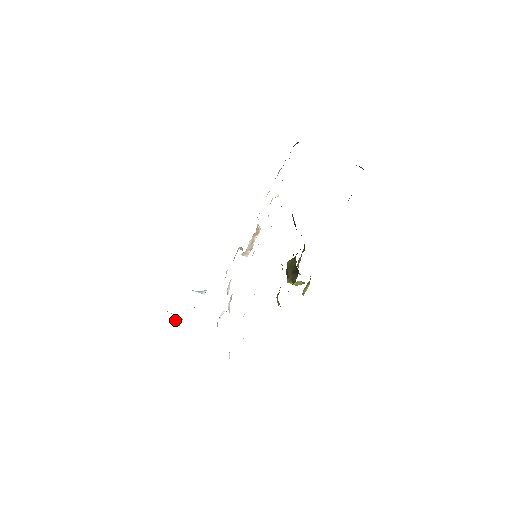
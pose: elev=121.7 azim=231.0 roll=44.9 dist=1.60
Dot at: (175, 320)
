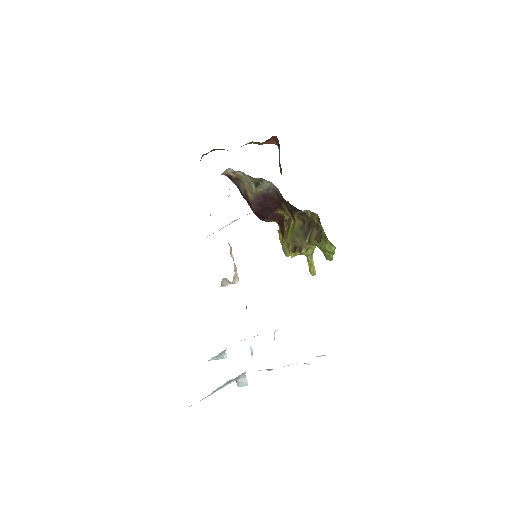
Dot at: (239, 381)
